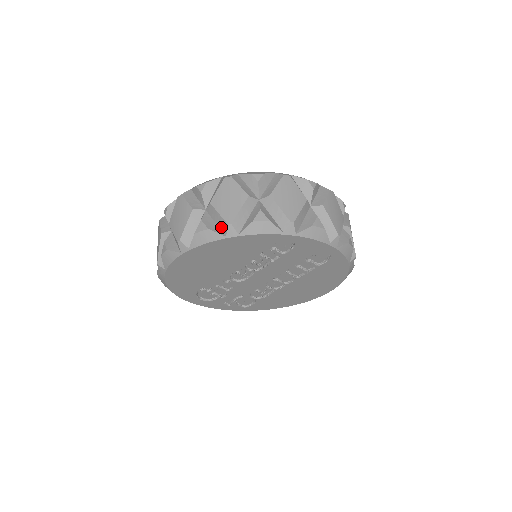
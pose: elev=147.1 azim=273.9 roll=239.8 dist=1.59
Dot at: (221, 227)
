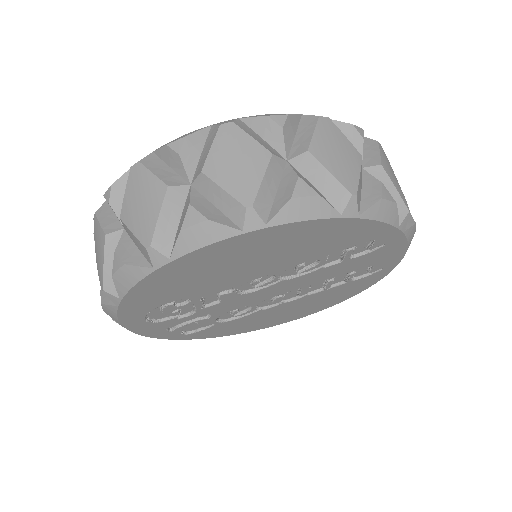
Dot at: (331, 197)
